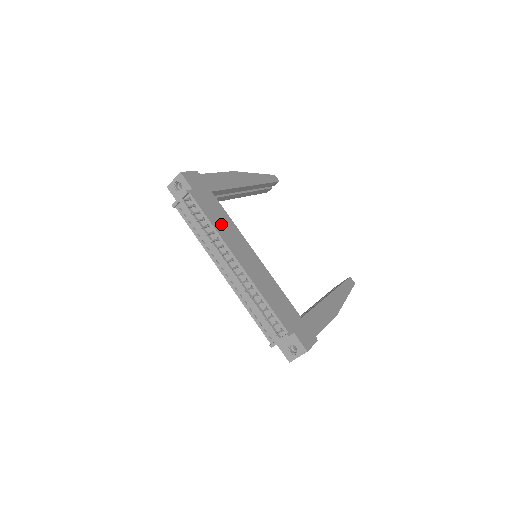
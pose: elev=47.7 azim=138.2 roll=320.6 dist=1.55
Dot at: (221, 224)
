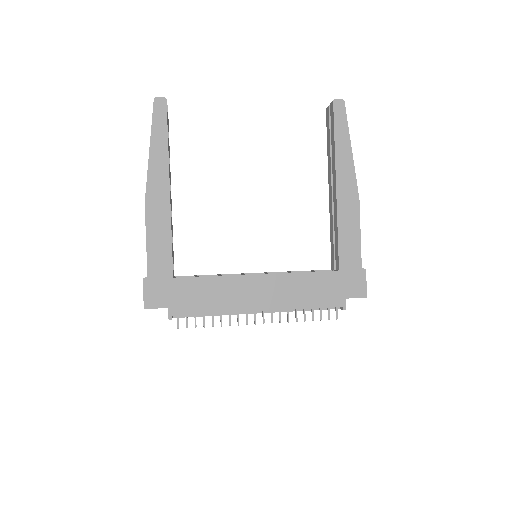
Dot at: (216, 299)
